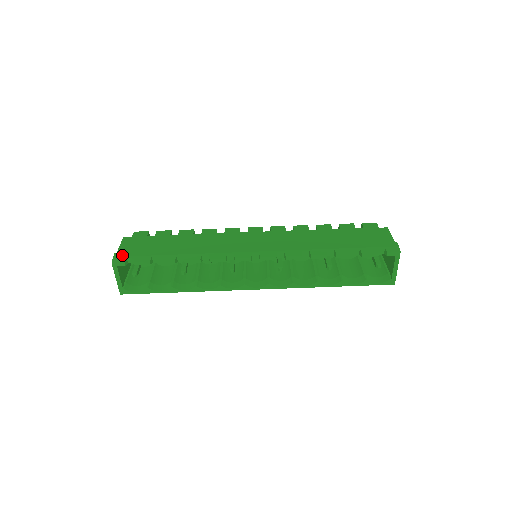
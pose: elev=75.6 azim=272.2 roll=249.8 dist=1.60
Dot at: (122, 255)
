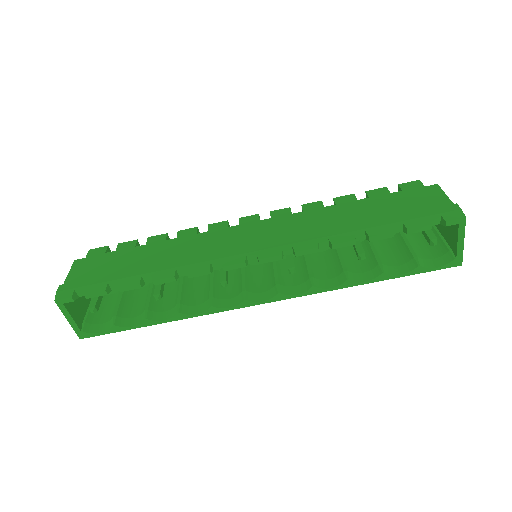
Dot at: (68, 287)
